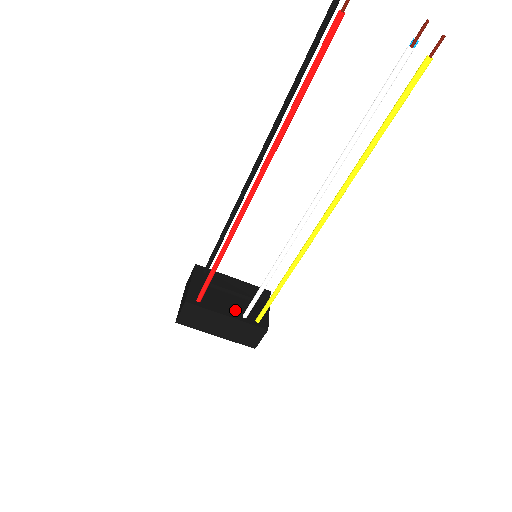
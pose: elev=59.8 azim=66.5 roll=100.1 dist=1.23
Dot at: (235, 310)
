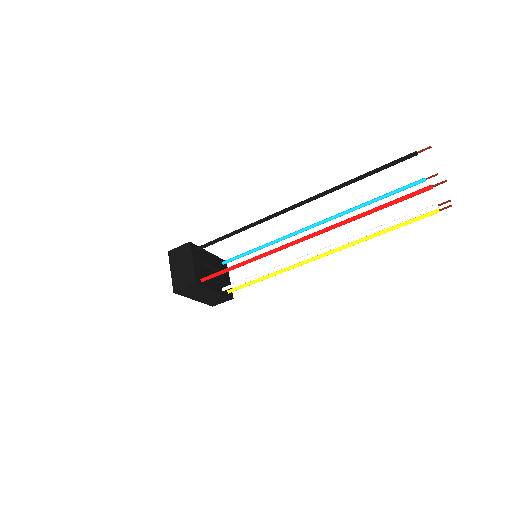
Dot at: (218, 285)
